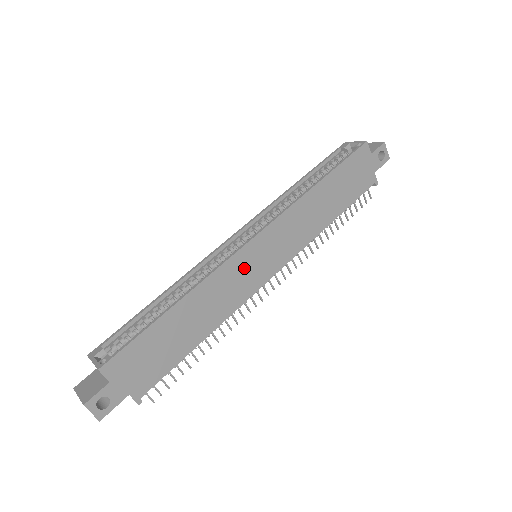
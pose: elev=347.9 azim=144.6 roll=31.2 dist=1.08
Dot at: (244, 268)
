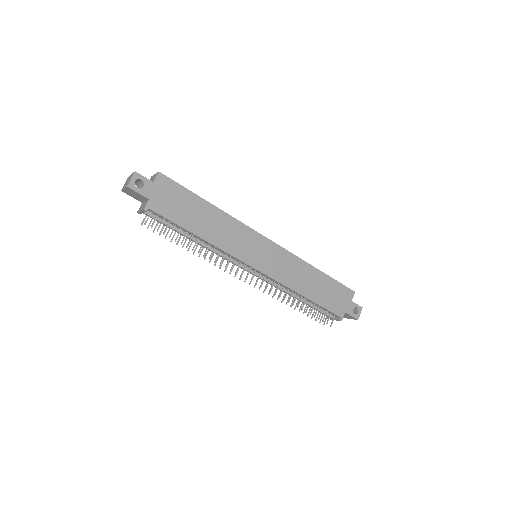
Dot at: (250, 242)
